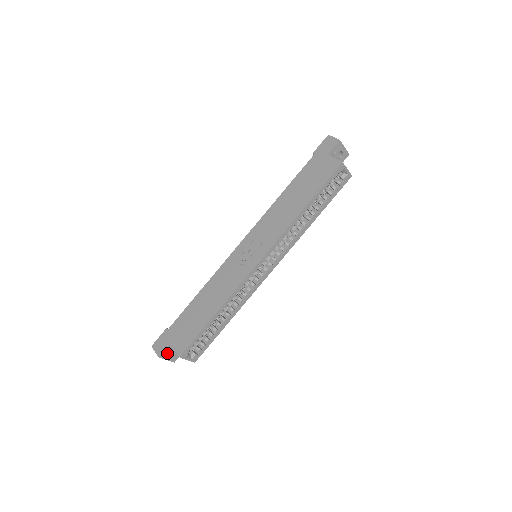
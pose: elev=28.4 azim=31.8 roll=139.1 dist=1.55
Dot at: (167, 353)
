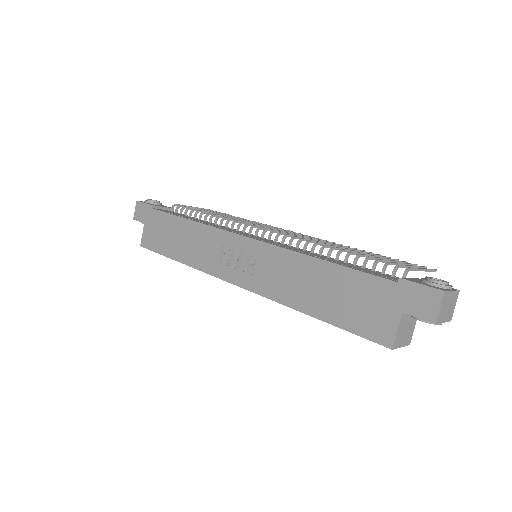
Dot at: (142, 223)
